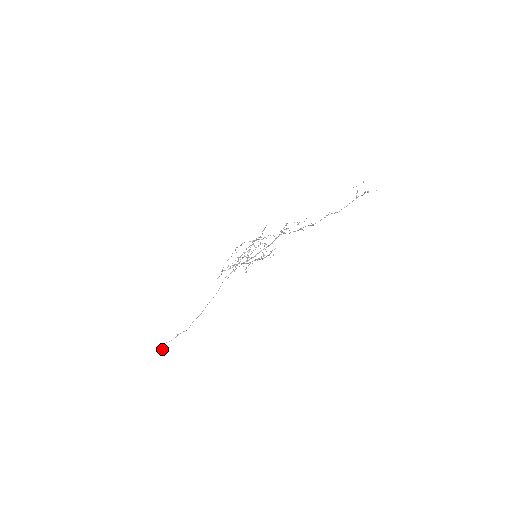
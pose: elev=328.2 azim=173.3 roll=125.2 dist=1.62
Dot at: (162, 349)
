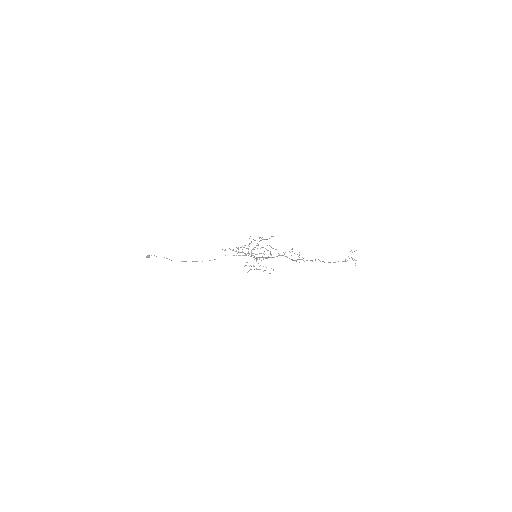
Dot at: (148, 257)
